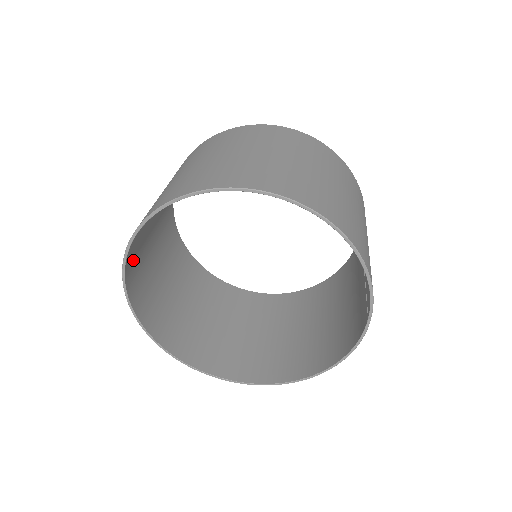
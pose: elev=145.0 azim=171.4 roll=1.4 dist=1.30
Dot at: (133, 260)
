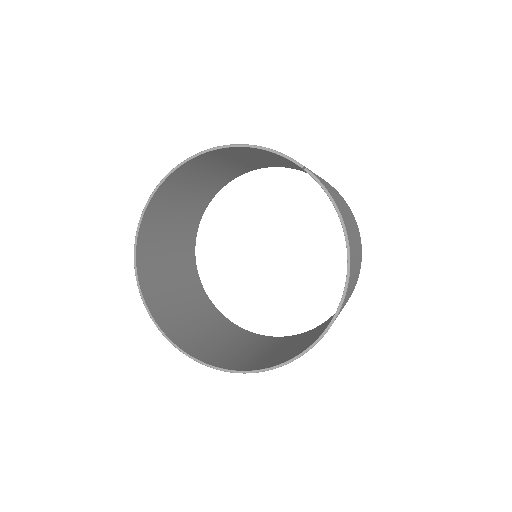
Dot at: (171, 326)
